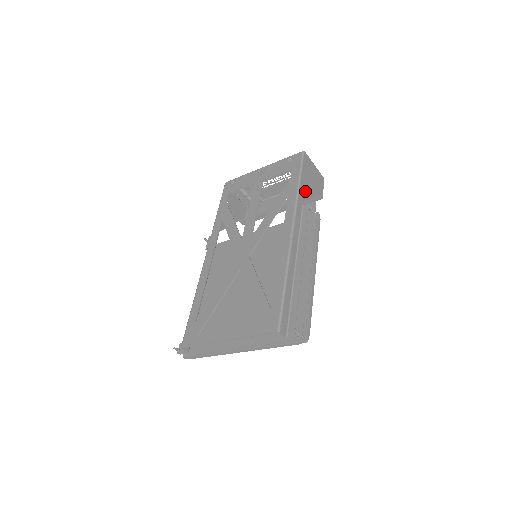
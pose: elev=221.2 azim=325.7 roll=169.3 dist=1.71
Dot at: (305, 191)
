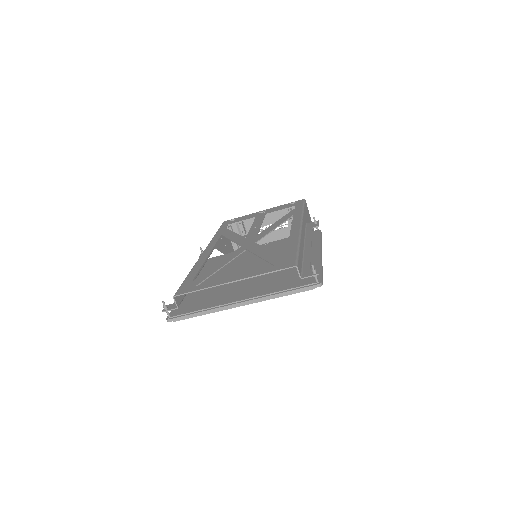
Dot at: (306, 219)
